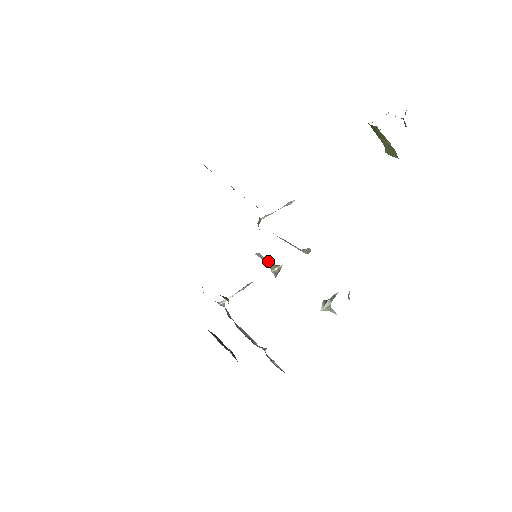
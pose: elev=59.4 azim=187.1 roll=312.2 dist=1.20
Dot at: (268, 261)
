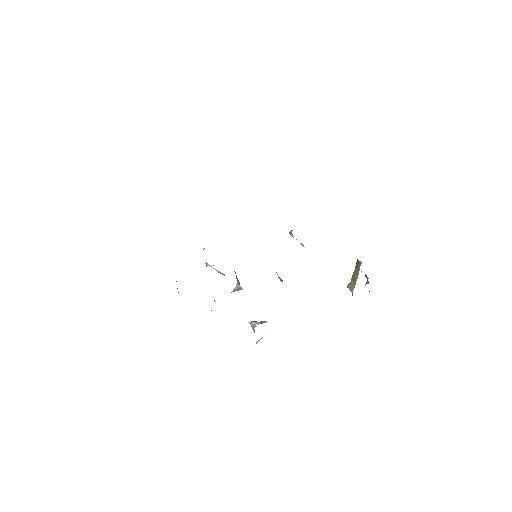
Dot at: occluded
